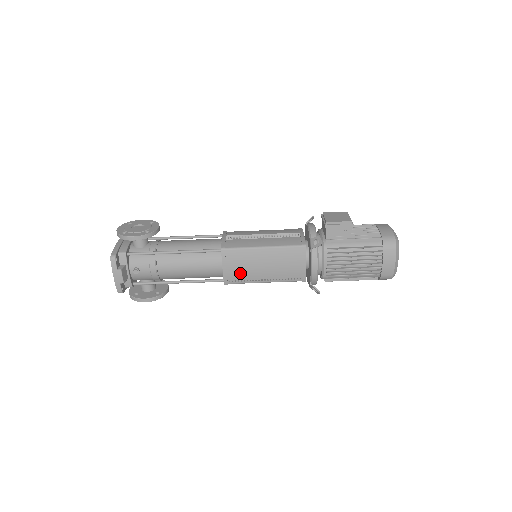
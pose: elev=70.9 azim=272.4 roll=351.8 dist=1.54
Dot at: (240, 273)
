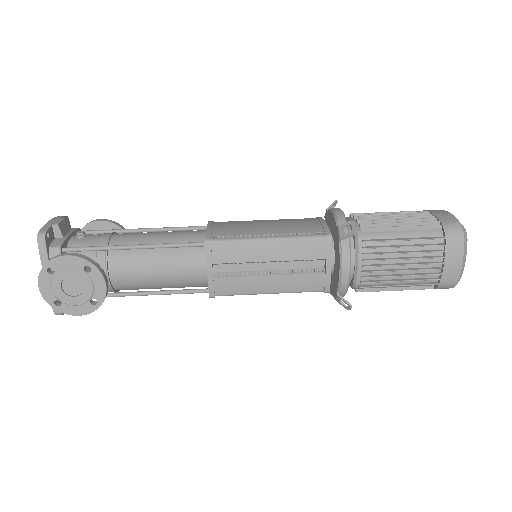
Dot at: (231, 230)
